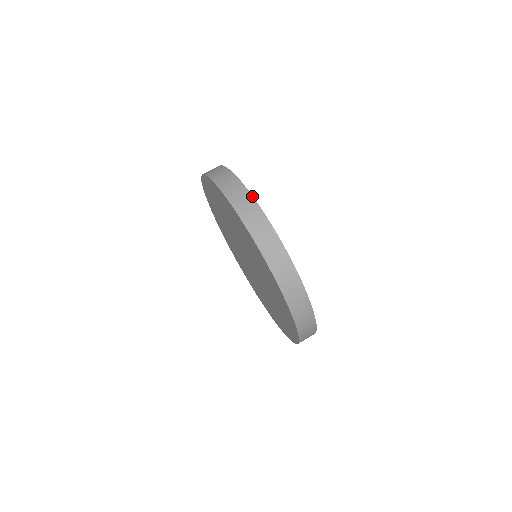
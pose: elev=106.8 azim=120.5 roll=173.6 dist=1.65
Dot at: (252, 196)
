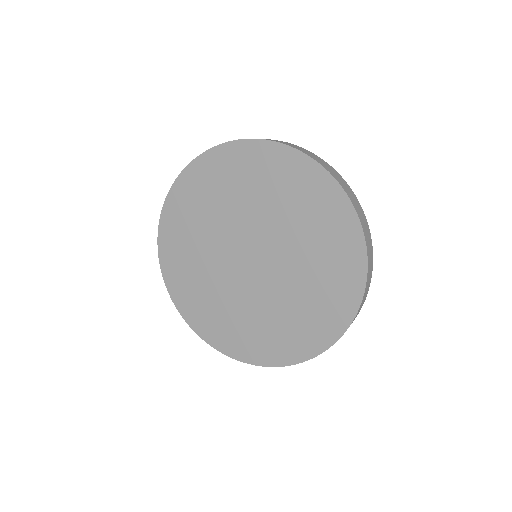
Dot at: occluded
